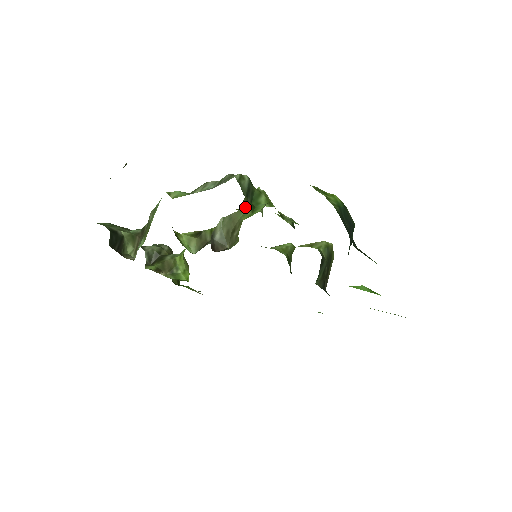
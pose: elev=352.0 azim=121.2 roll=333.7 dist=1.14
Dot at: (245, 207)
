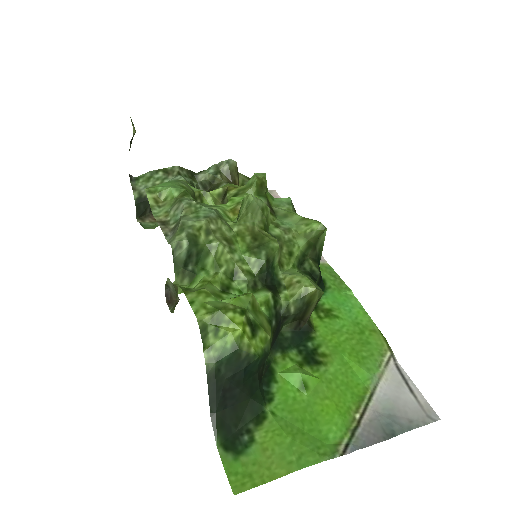
Dot at: (181, 280)
